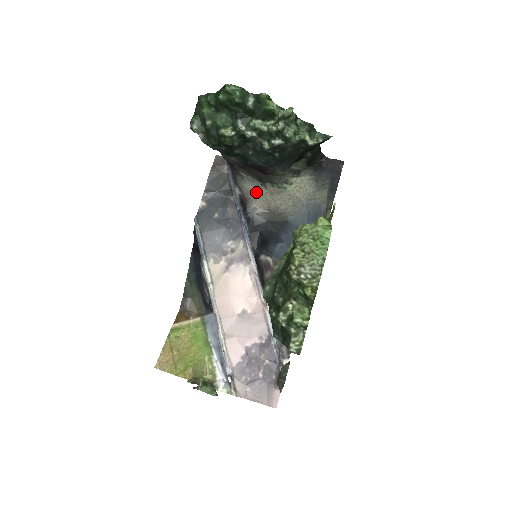
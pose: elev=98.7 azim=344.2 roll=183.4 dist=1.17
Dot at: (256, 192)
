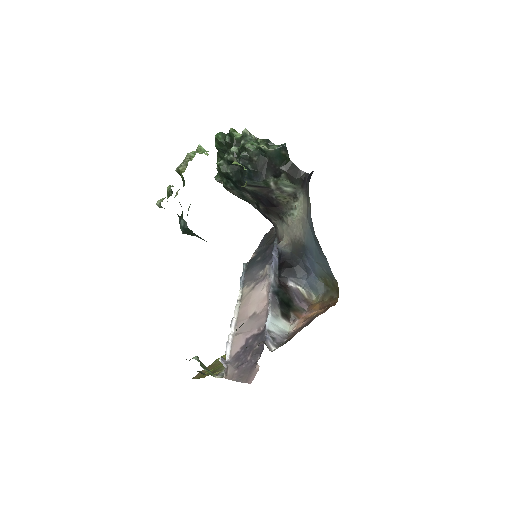
Dot at: (283, 231)
